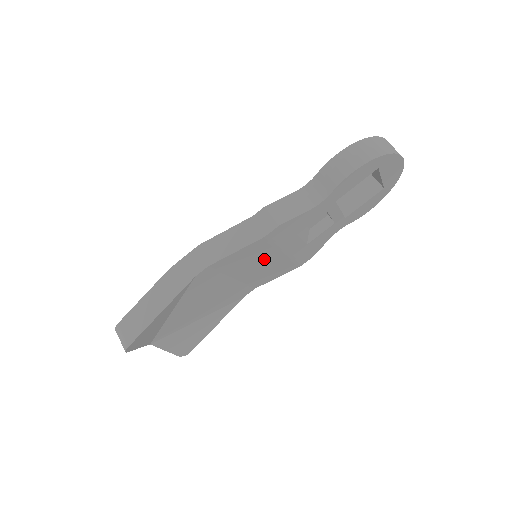
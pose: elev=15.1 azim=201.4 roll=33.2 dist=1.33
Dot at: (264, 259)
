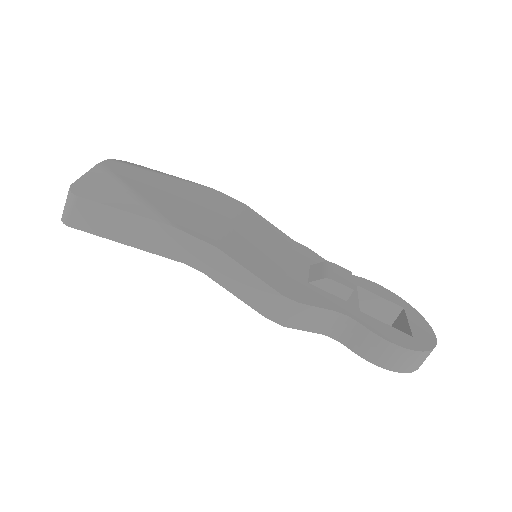
Dot at: occluded
